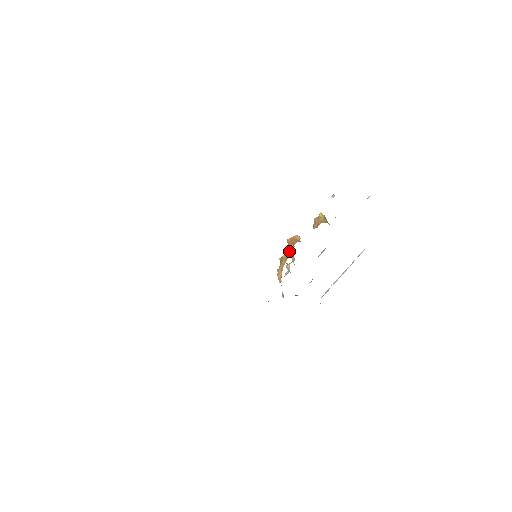
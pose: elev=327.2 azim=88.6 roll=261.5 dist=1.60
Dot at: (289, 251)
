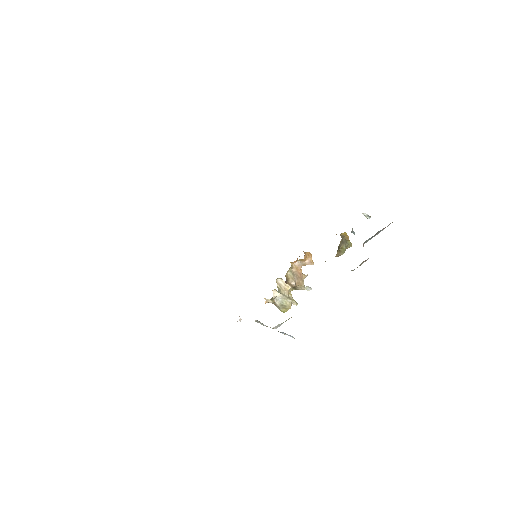
Dot at: occluded
